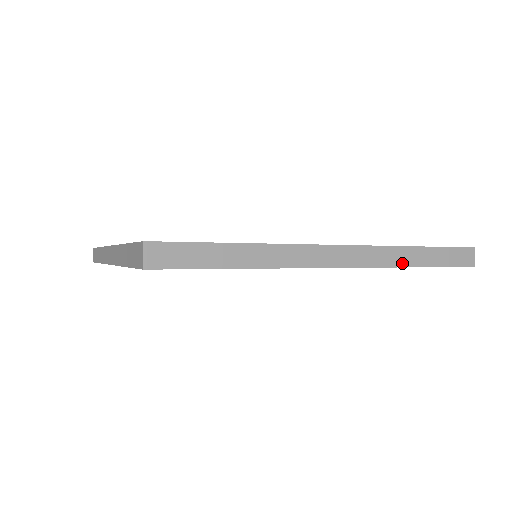
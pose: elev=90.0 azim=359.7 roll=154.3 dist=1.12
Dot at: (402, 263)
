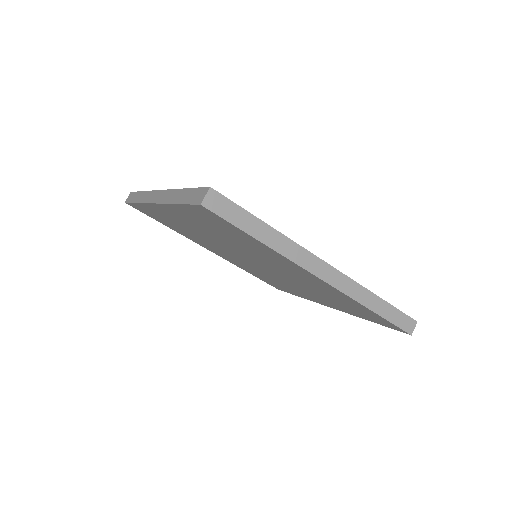
Dot at: (364, 302)
